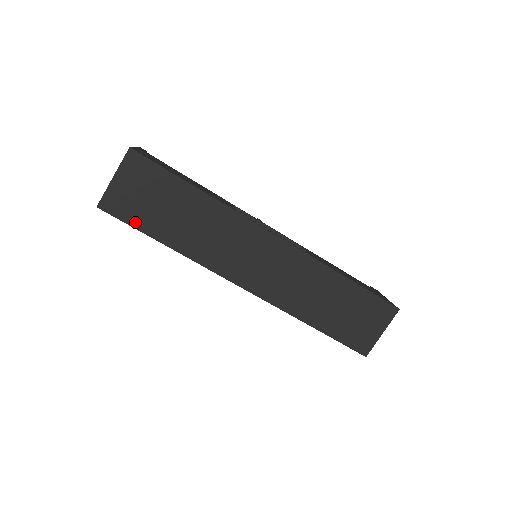
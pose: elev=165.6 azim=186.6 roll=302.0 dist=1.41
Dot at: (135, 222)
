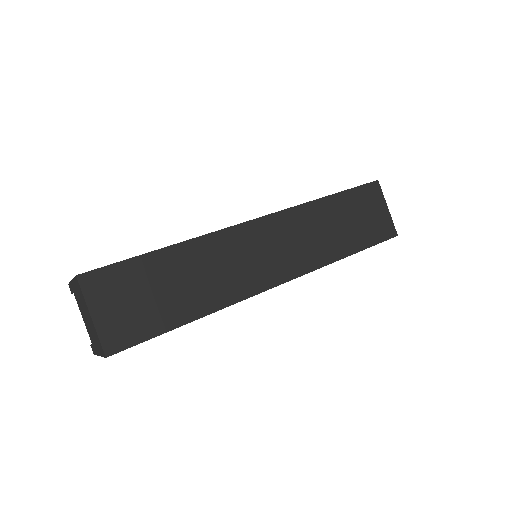
Dot at: (151, 331)
